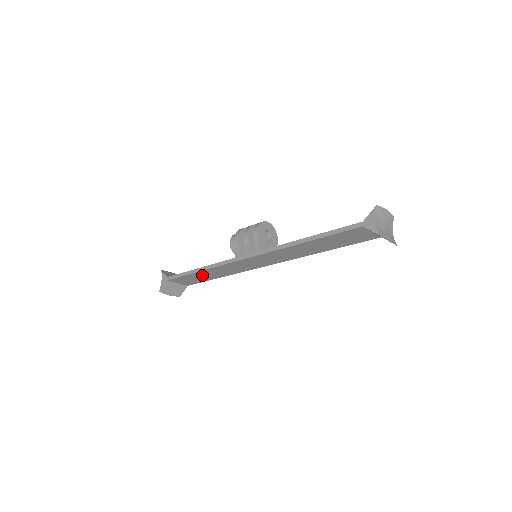
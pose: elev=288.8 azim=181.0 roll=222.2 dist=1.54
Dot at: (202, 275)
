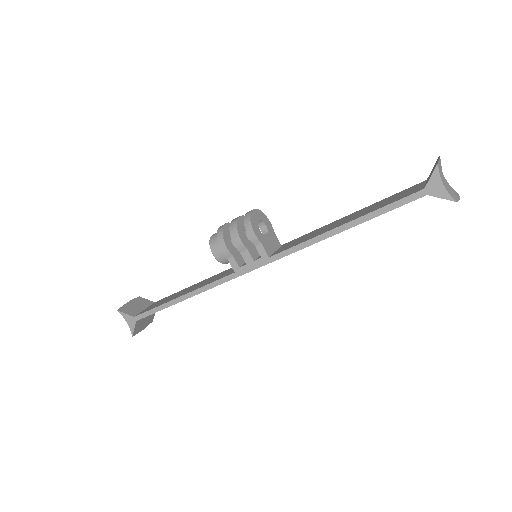
Dot at: occluded
